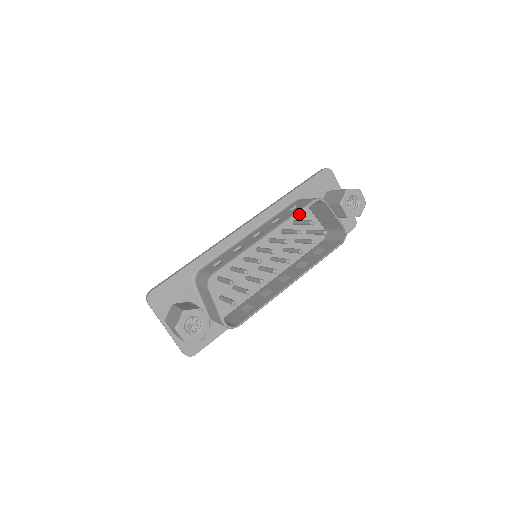
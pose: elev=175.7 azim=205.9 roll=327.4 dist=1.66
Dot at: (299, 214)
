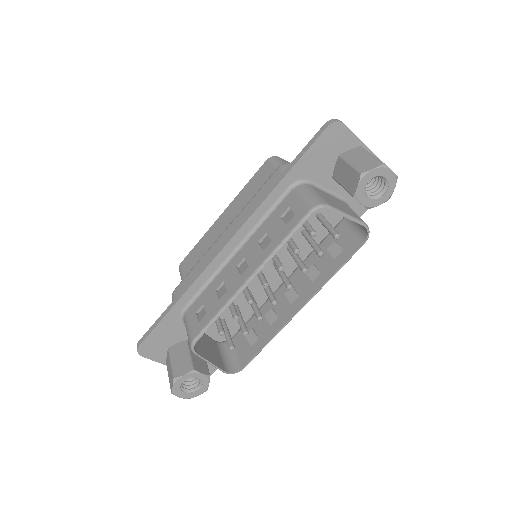
Dot at: occluded
